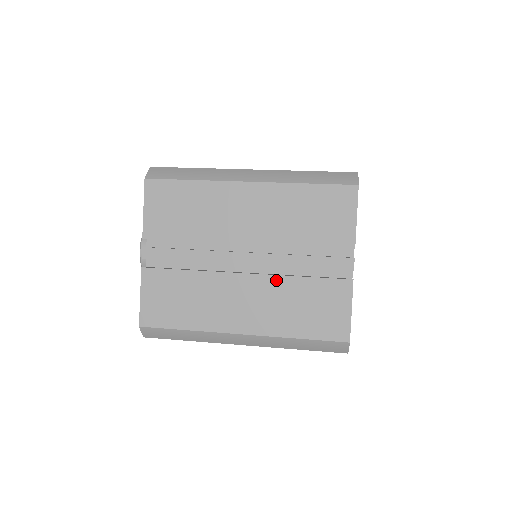
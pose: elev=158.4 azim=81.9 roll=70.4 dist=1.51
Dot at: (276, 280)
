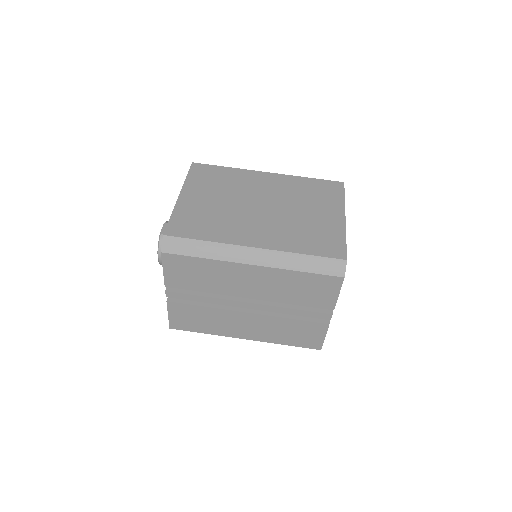
Dot at: (272, 318)
